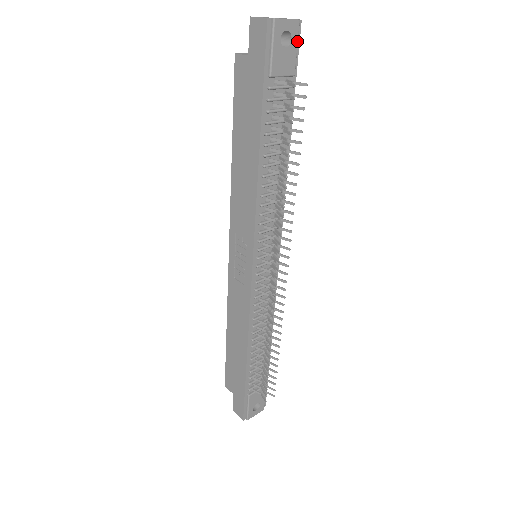
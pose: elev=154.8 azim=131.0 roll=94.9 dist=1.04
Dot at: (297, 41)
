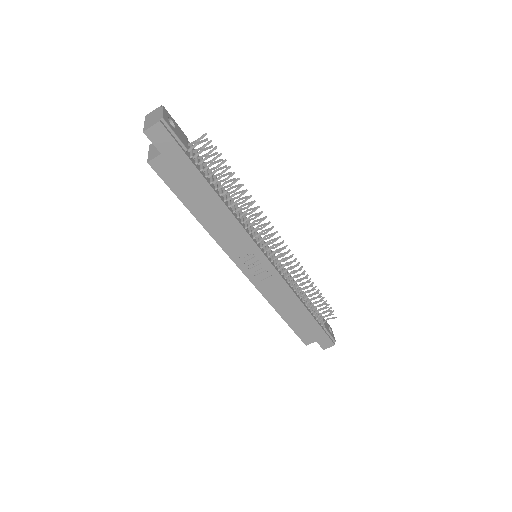
Dot at: (172, 119)
